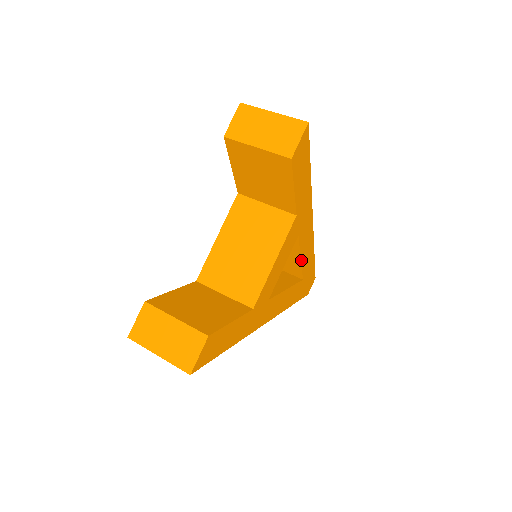
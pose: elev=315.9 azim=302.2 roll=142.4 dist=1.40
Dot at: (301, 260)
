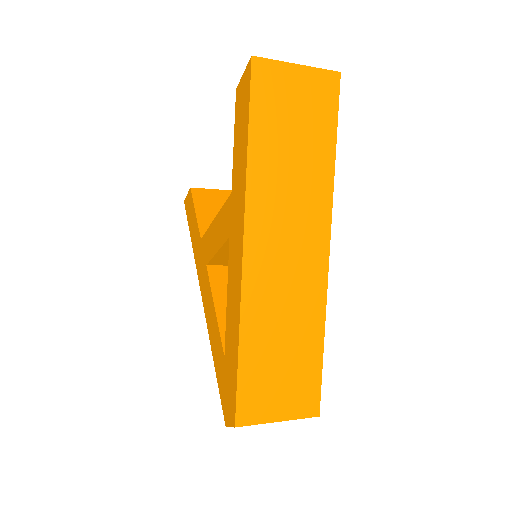
Dot at: occluded
